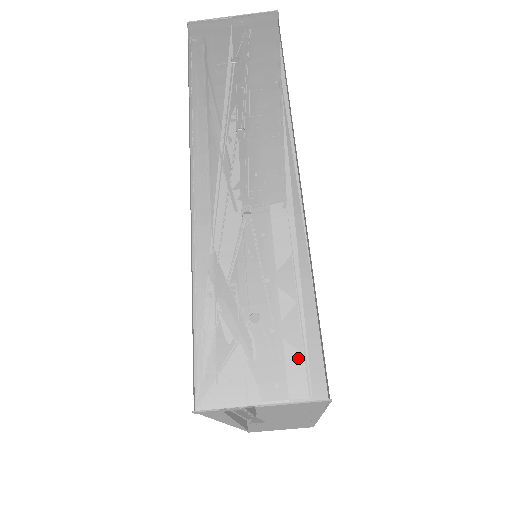
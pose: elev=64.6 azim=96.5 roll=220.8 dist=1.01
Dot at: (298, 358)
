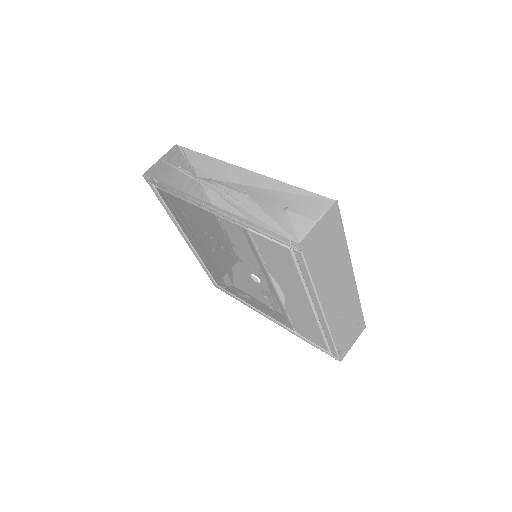
Dot at: (313, 202)
